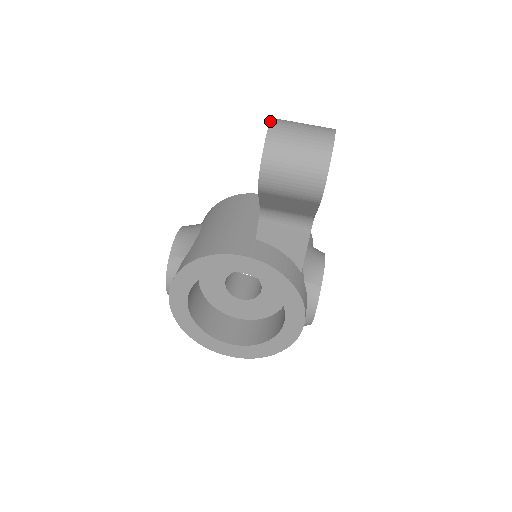
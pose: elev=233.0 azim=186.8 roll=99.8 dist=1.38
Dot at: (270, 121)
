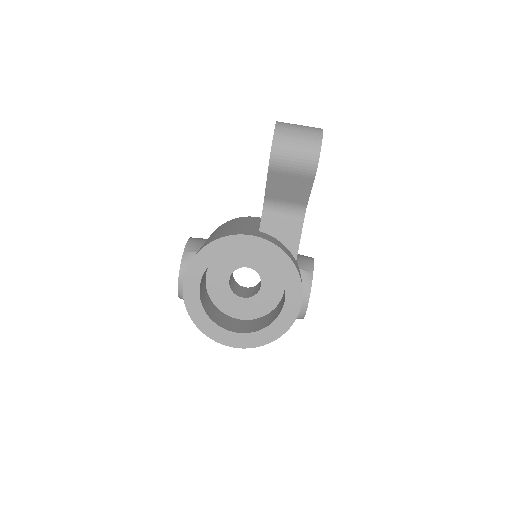
Dot at: (276, 121)
